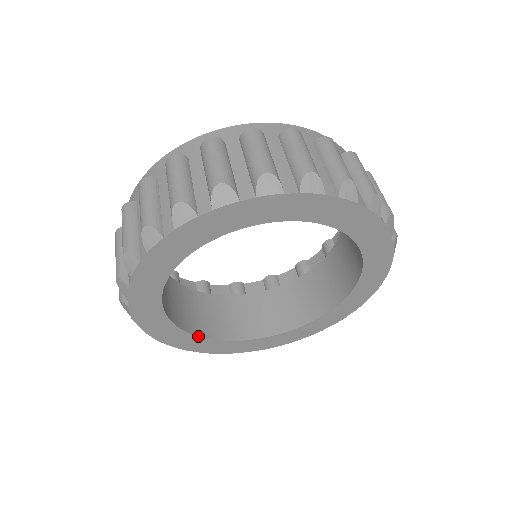
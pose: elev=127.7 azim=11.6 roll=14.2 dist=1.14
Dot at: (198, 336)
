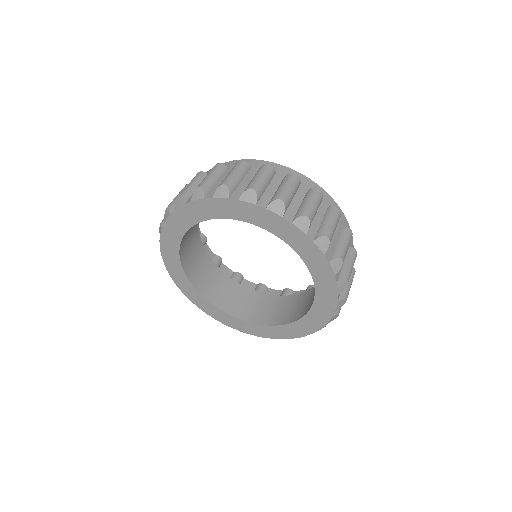
Dot at: (226, 313)
